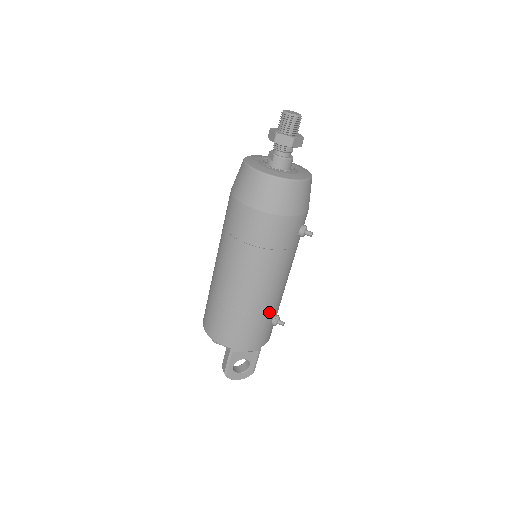
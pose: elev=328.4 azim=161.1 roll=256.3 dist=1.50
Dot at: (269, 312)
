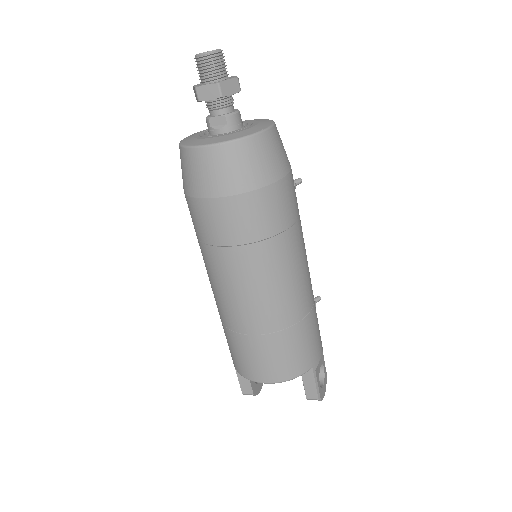
Dot at: occluded
